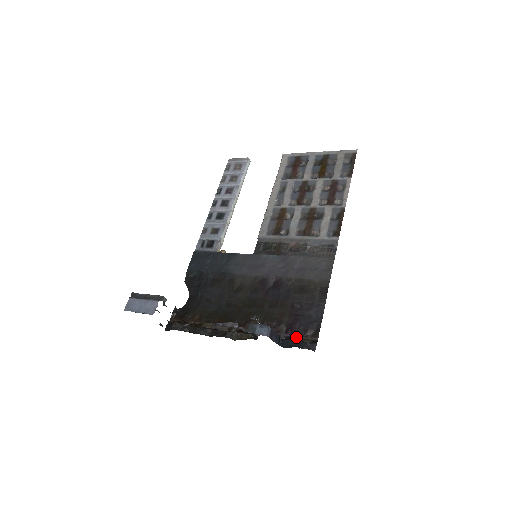
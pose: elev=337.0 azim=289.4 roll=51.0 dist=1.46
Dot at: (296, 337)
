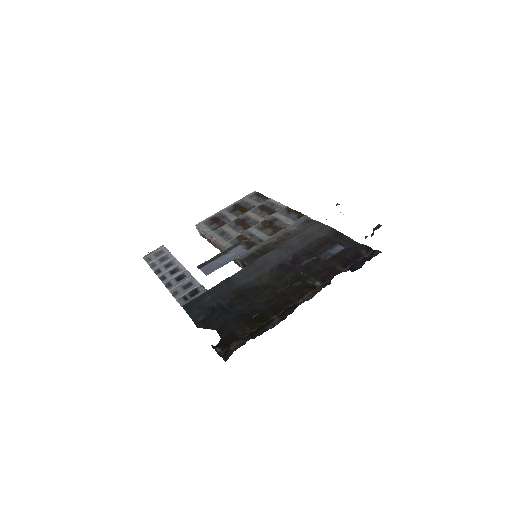
Dot at: (357, 262)
